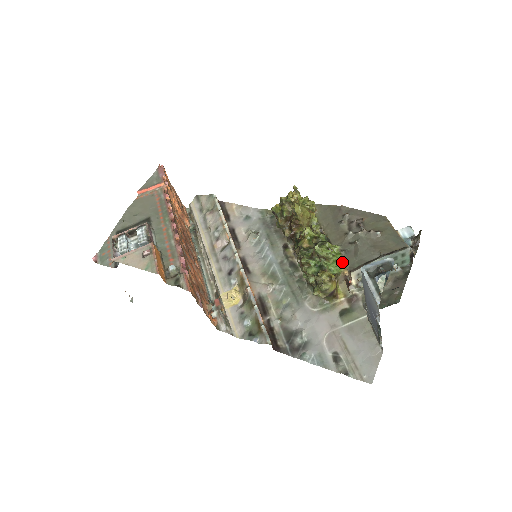
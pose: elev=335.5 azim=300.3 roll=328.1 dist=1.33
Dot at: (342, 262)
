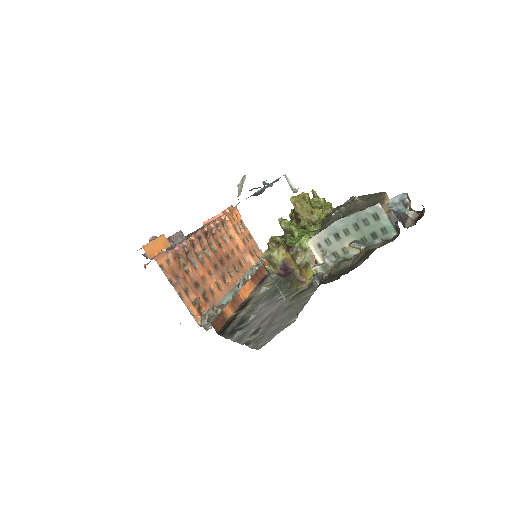
Dot at: (307, 236)
